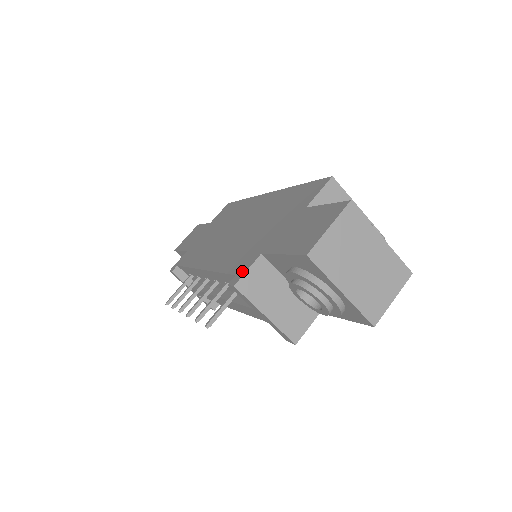
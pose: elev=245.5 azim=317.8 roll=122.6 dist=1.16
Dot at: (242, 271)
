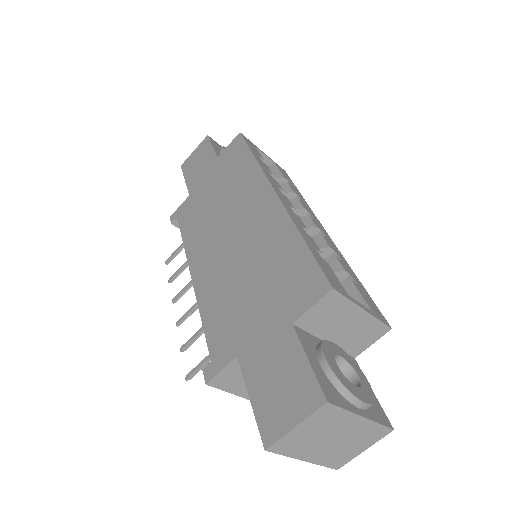
Dot at: (216, 365)
